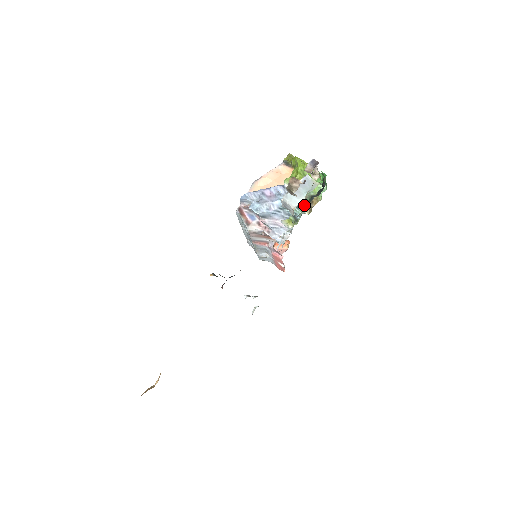
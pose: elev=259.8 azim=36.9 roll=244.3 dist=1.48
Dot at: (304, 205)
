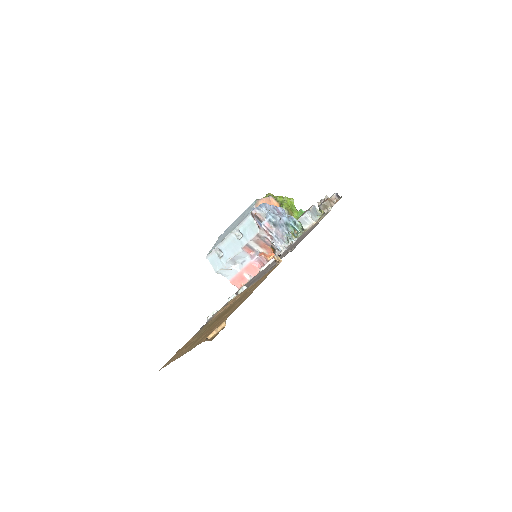
Dot at: (299, 227)
